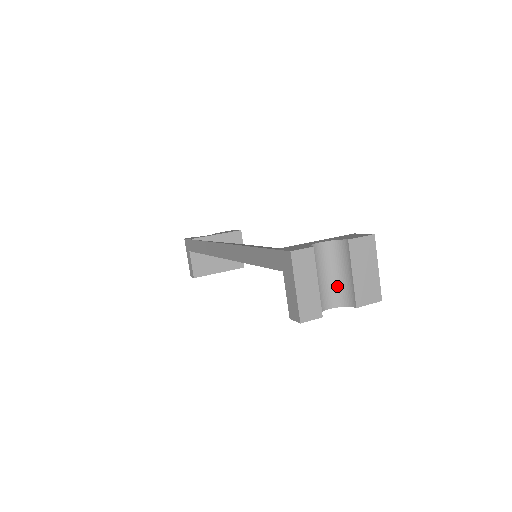
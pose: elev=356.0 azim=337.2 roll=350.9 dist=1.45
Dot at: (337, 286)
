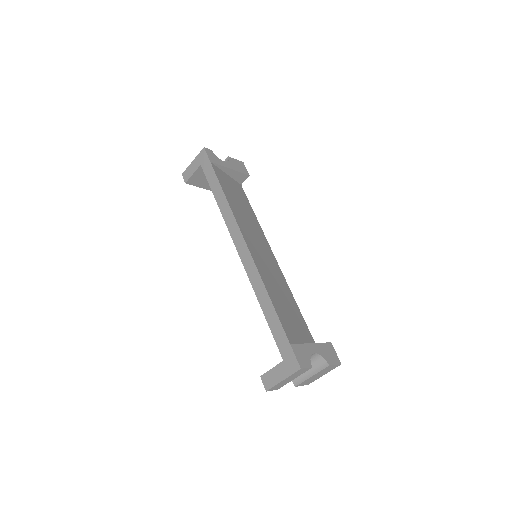
Dot at: occluded
